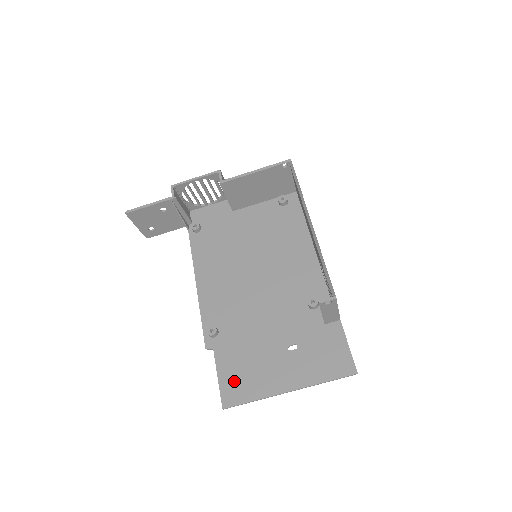
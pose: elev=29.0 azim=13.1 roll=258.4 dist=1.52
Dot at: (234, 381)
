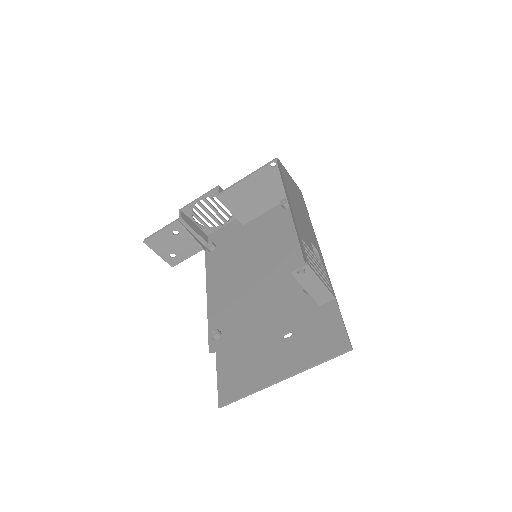
Dot at: (231, 378)
